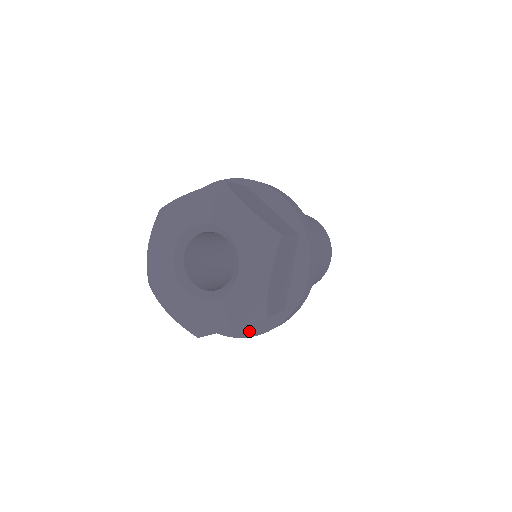
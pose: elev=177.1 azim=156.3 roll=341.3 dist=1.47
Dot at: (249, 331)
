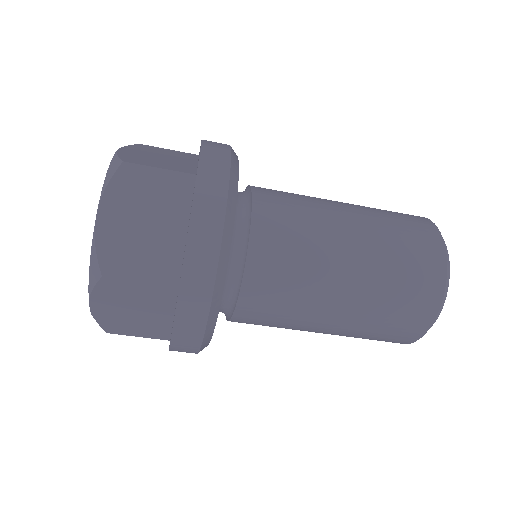
Dot at: occluded
